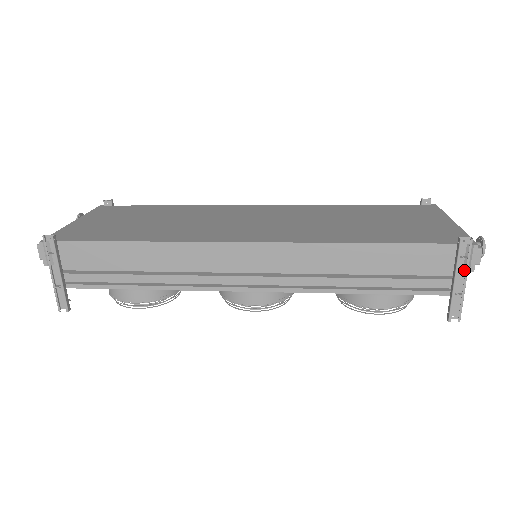
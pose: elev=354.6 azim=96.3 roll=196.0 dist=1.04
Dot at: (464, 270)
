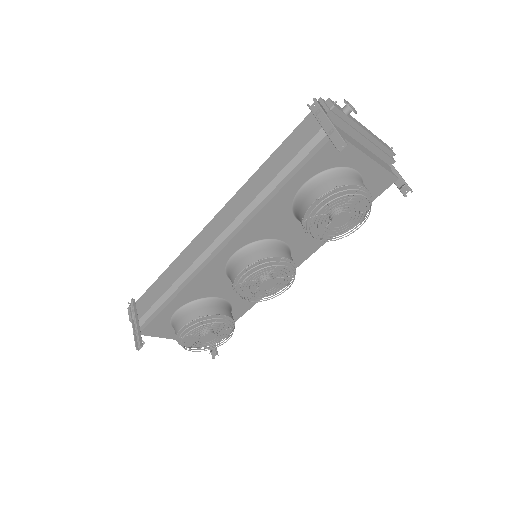
Dot at: (326, 117)
